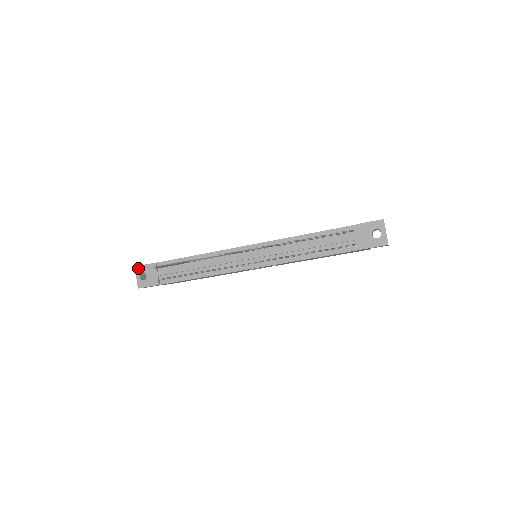
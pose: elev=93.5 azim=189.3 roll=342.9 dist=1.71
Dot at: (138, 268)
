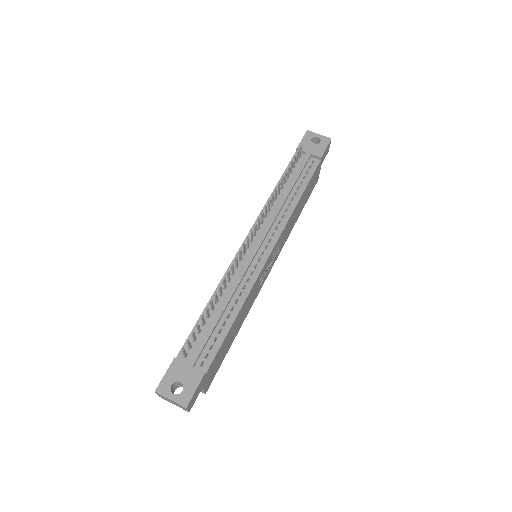
Dot at: (161, 388)
